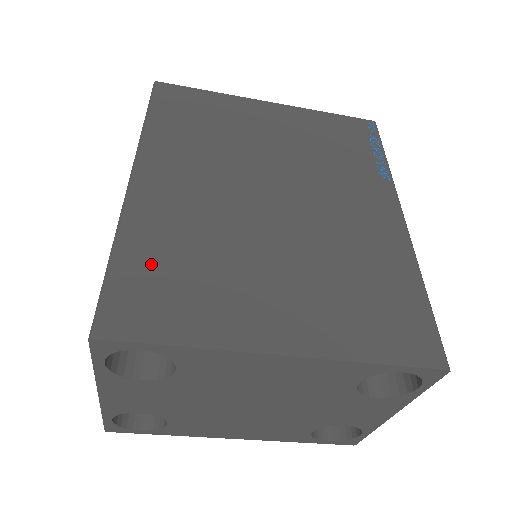
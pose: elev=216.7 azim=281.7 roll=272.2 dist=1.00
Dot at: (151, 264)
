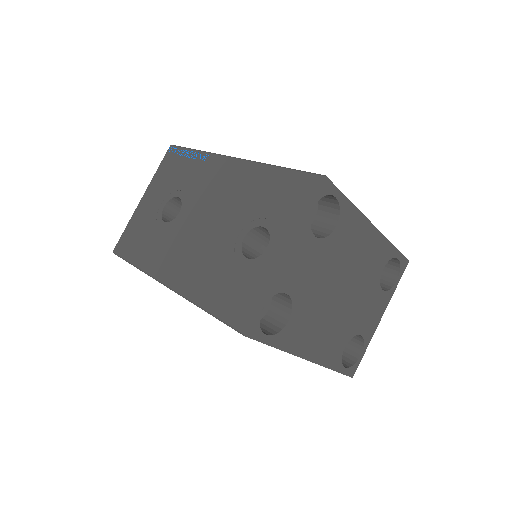
Dot at: occluded
